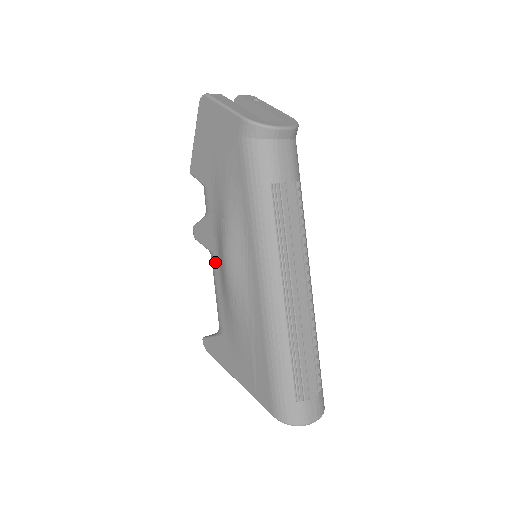
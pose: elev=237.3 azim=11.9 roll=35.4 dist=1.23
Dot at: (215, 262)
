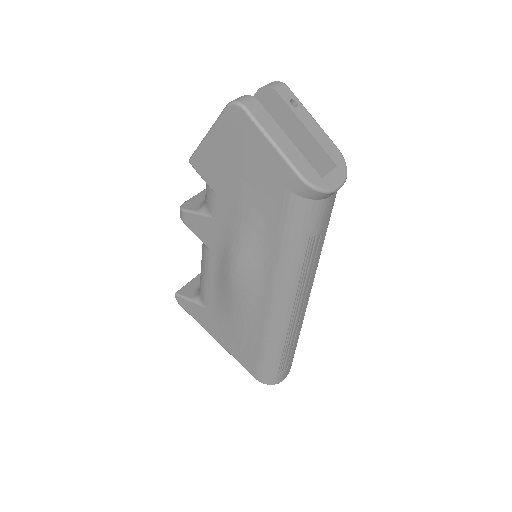
Dot at: (211, 258)
